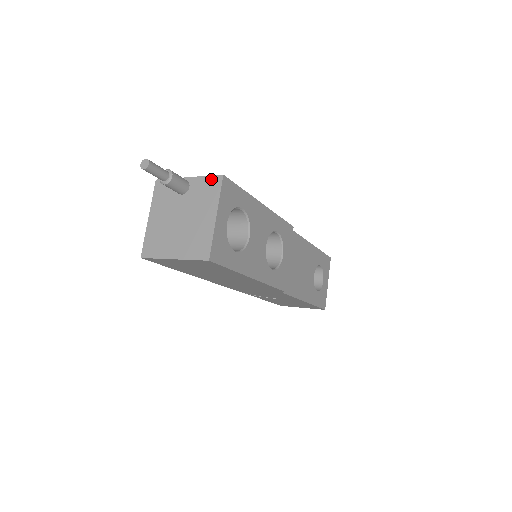
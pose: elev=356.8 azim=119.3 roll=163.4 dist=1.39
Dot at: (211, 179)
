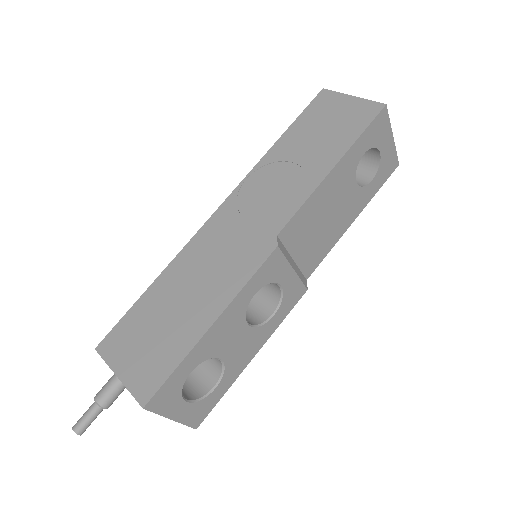
Dot at: (137, 400)
